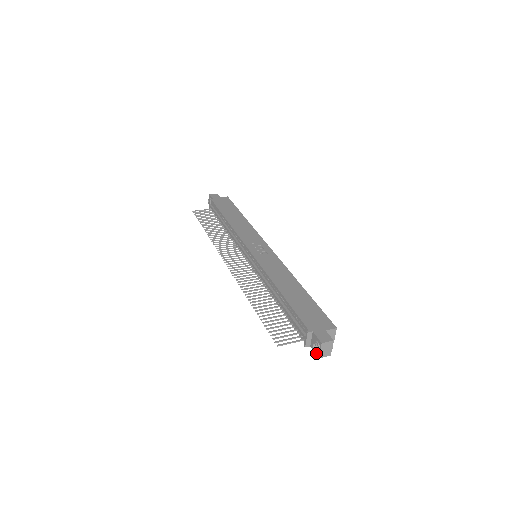
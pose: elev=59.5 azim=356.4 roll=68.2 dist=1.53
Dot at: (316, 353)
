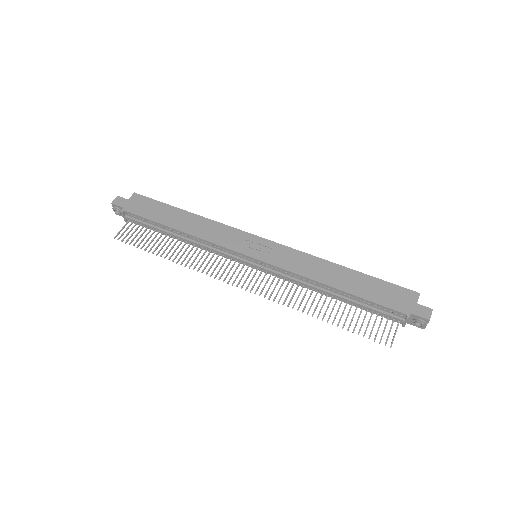
Dot at: (419, 327)
